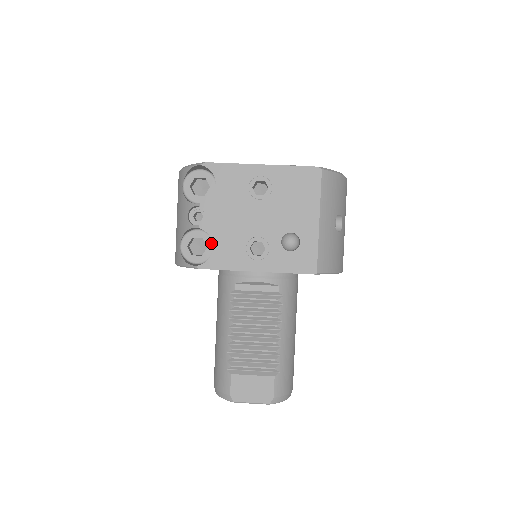
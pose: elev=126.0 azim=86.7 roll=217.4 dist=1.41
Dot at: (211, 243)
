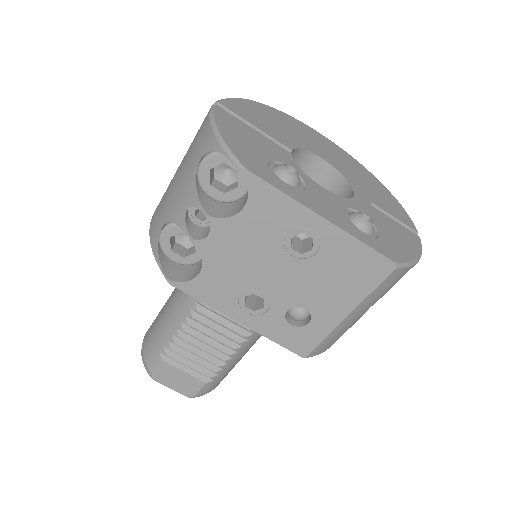
Dot at: occluded
